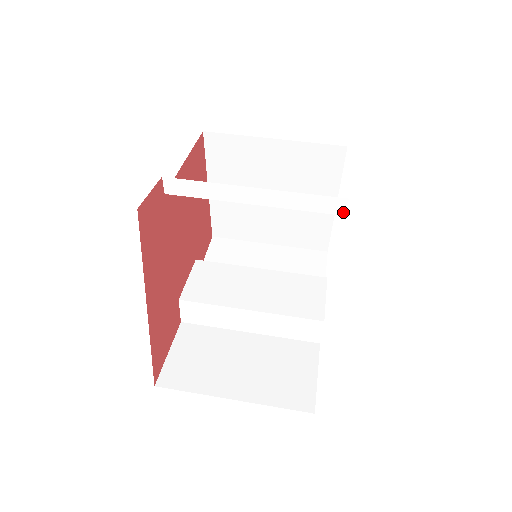
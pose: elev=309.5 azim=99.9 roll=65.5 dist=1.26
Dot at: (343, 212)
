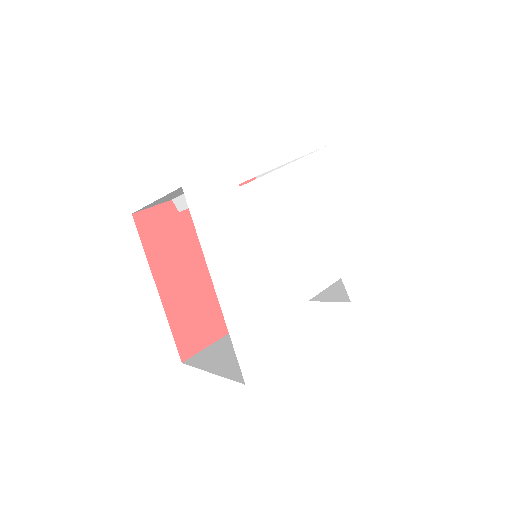
Dot at: (237, 184)
